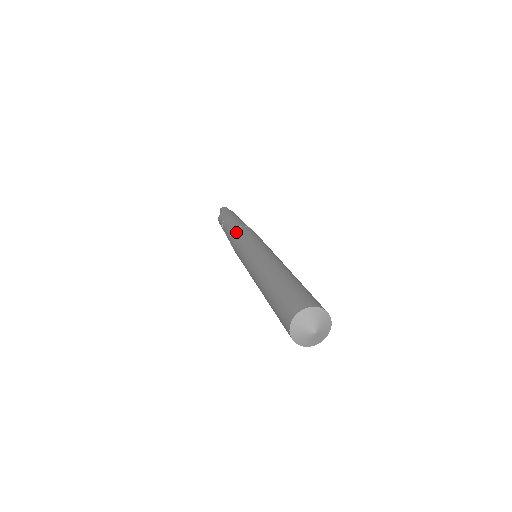
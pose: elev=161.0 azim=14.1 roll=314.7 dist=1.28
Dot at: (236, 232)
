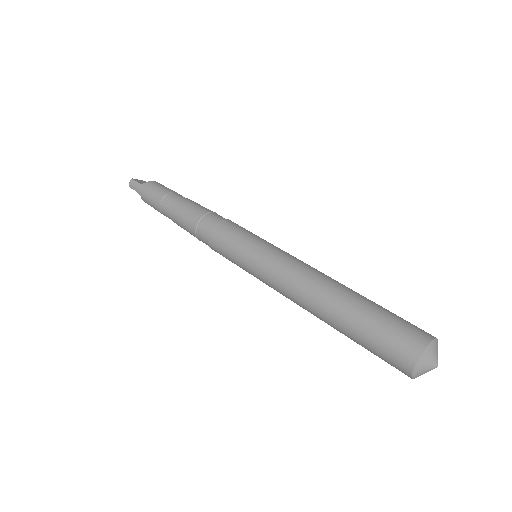
Dot at: (203, 240)
